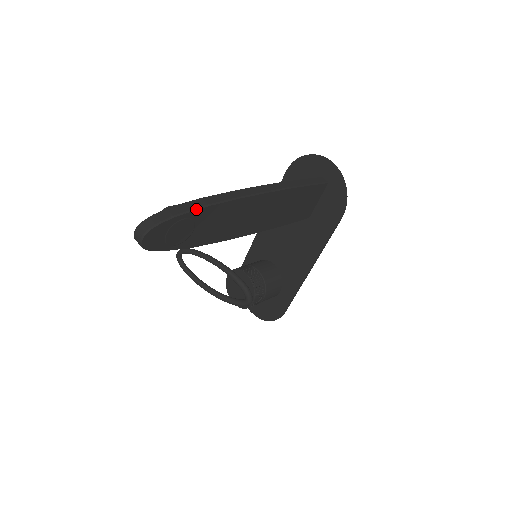
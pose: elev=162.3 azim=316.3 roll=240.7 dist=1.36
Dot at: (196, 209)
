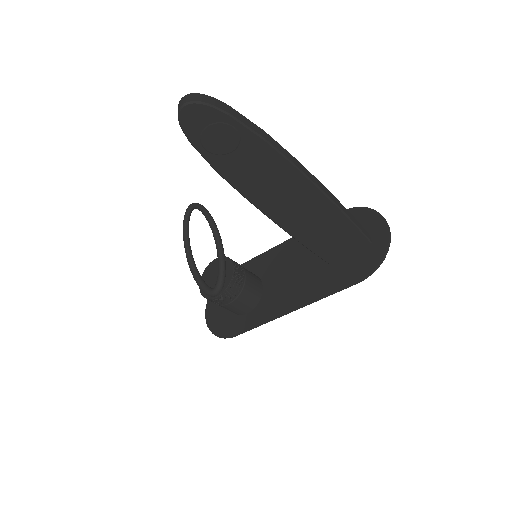
Dot at: (252, 130)
